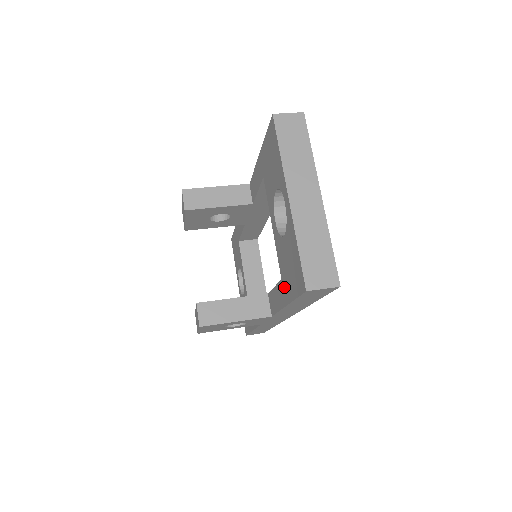
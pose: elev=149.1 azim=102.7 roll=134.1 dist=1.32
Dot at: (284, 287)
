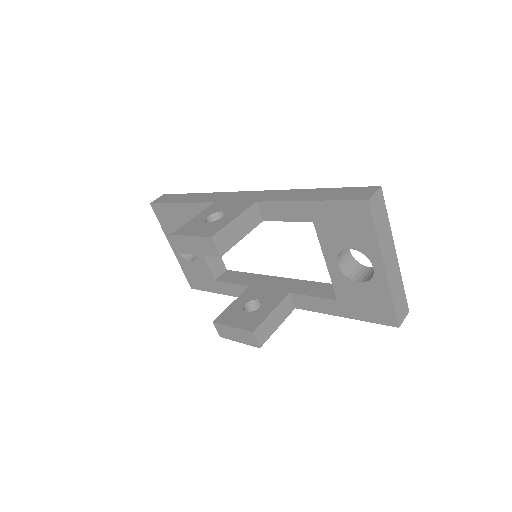
Dot at: (343, 307)
